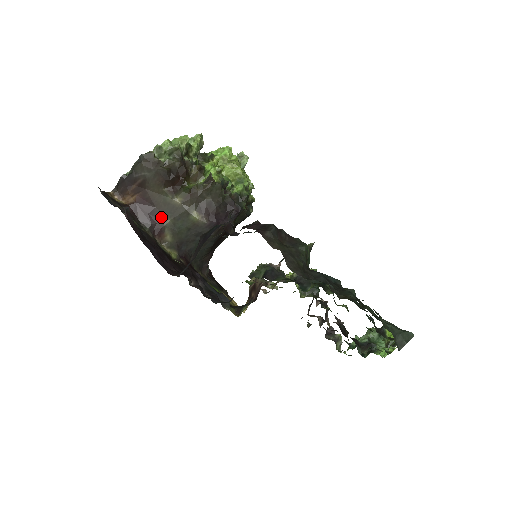
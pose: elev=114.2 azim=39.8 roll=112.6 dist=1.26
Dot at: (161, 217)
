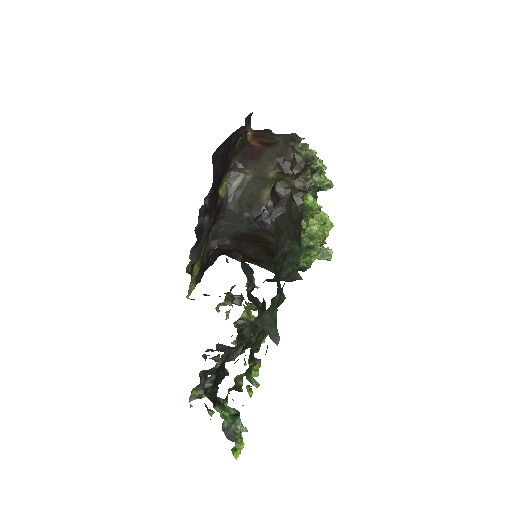
Dot at: (251, 169)
